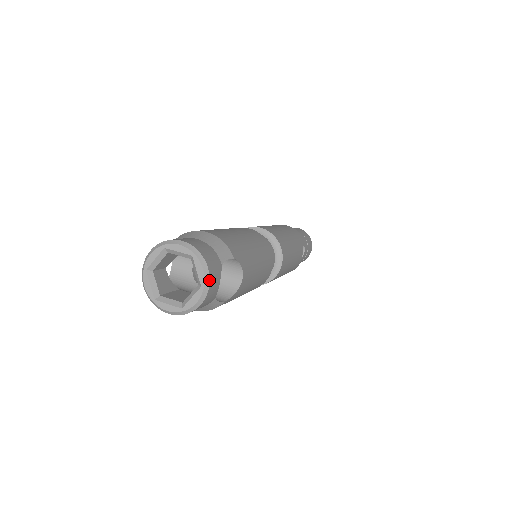
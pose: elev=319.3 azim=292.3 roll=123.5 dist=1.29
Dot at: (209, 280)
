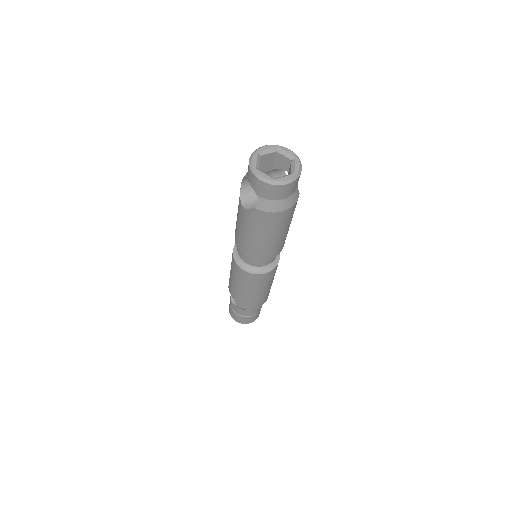
Dot at: occluded
